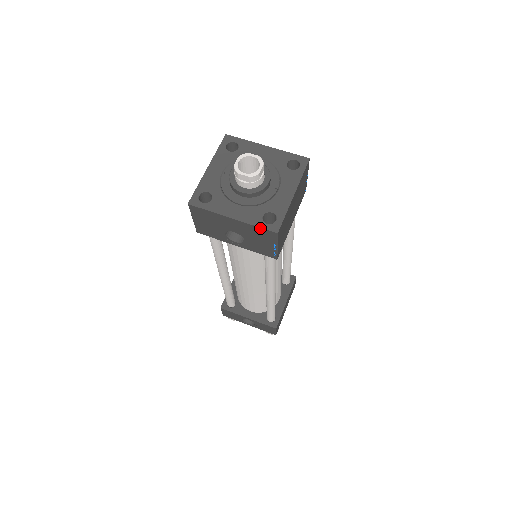
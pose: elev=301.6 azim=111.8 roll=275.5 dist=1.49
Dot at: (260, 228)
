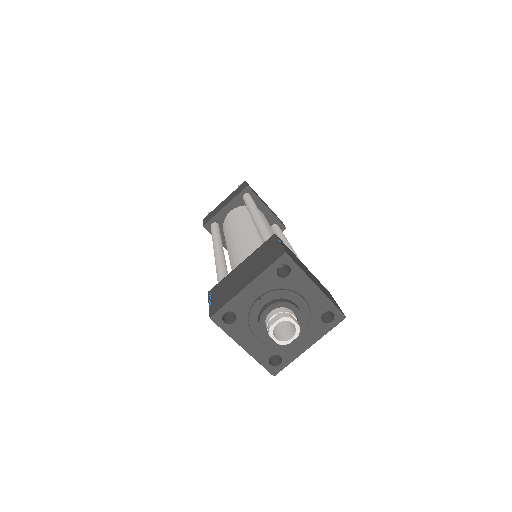
Dot at: (262, 365)
